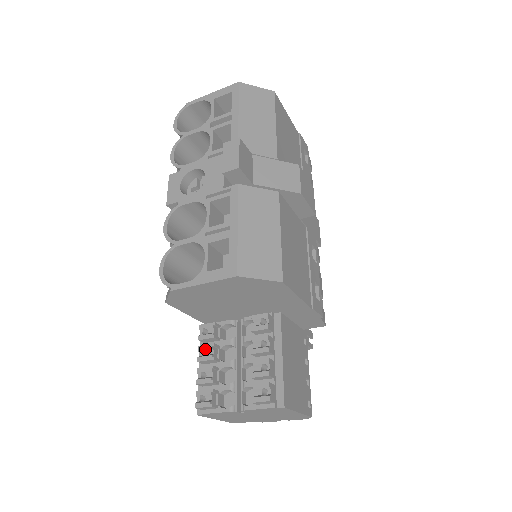
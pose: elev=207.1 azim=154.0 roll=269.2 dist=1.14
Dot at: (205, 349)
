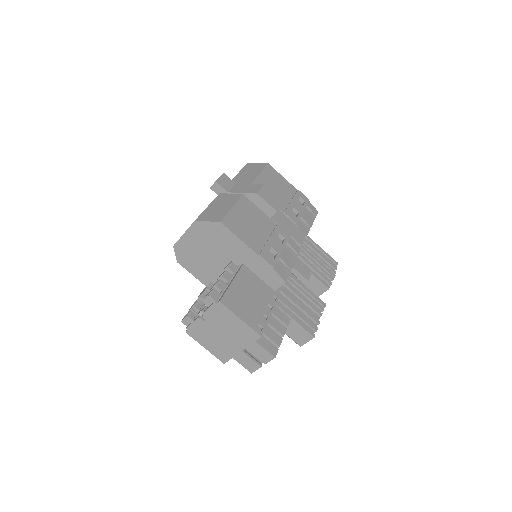
Dot at: (200, 295)
